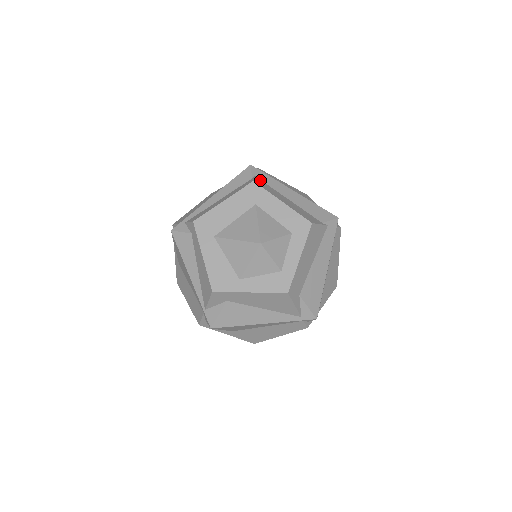
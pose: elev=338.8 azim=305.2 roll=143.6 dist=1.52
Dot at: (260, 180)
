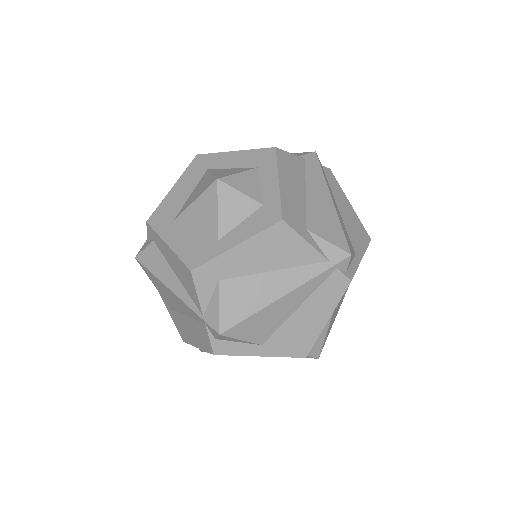
Dot at: occluded
